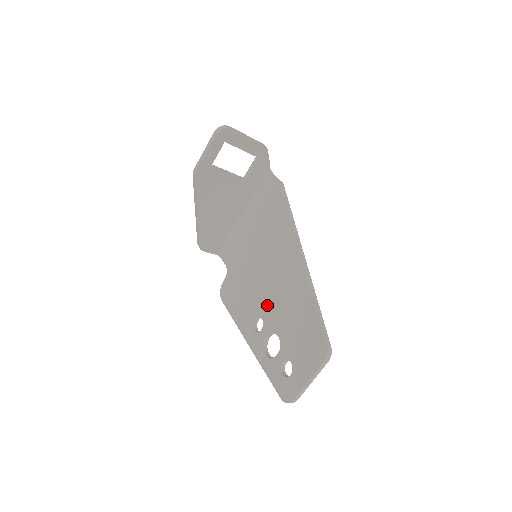
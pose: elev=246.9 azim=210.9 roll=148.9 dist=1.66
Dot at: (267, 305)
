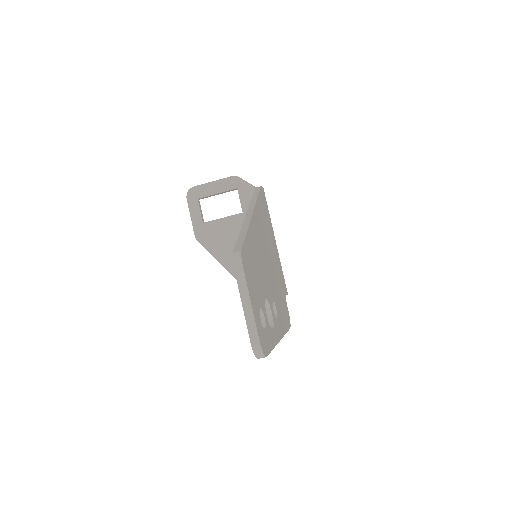
Dot at: occluded
